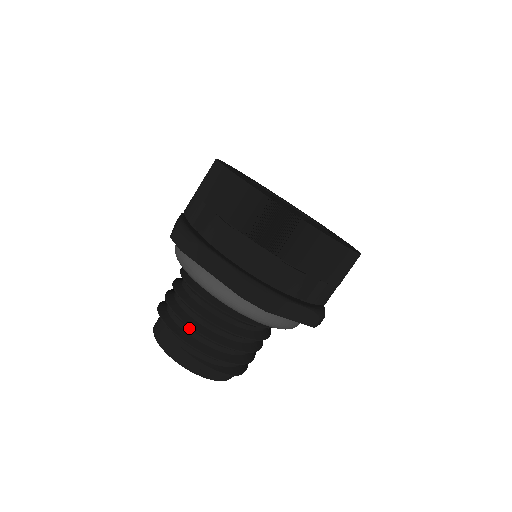
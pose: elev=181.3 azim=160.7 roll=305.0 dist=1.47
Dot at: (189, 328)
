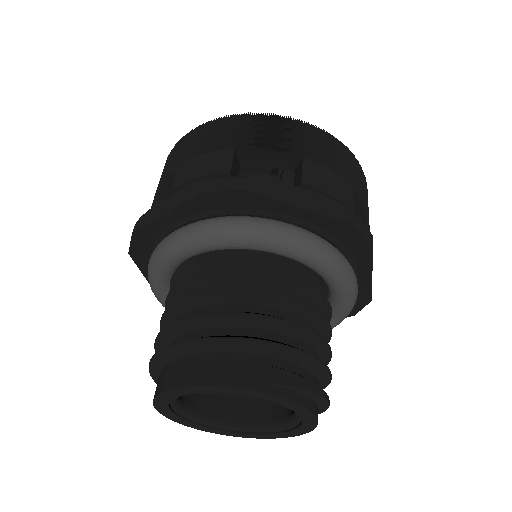
Dot at: (268, 329)
